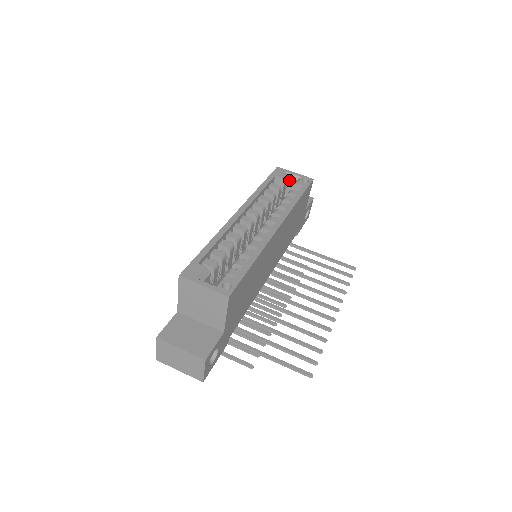
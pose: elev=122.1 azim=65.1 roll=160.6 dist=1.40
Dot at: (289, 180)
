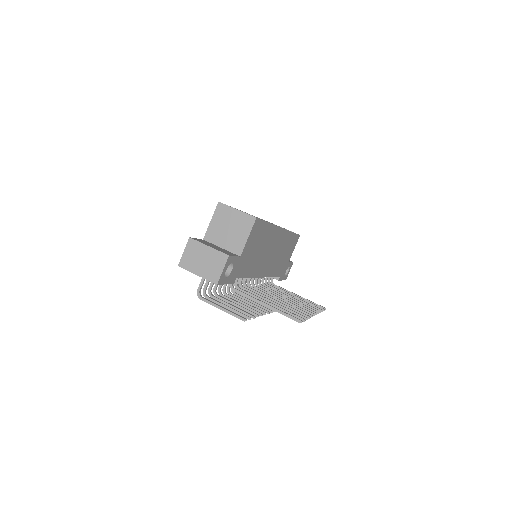
Dot at: occluded
